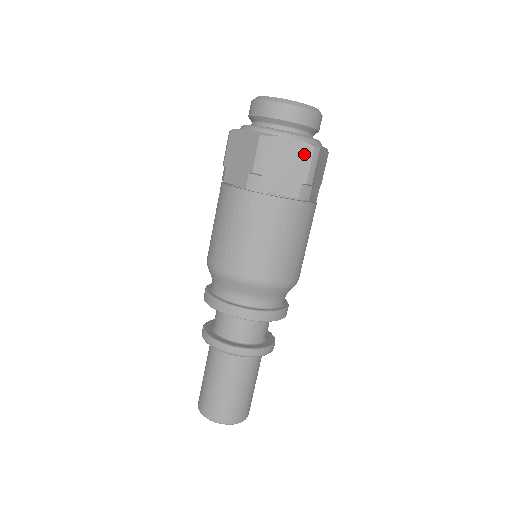
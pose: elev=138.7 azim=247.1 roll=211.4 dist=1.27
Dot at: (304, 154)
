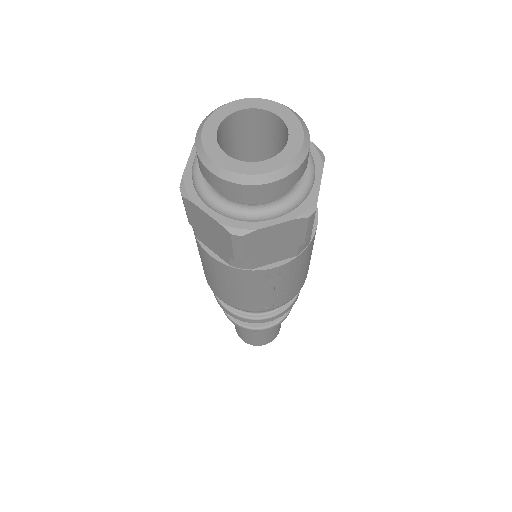
Dot at: (223, 233)
